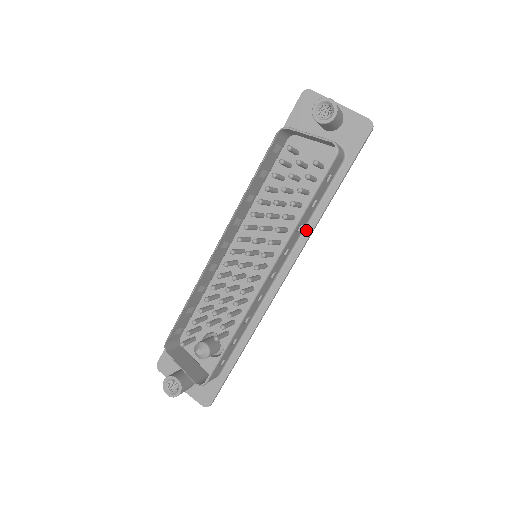
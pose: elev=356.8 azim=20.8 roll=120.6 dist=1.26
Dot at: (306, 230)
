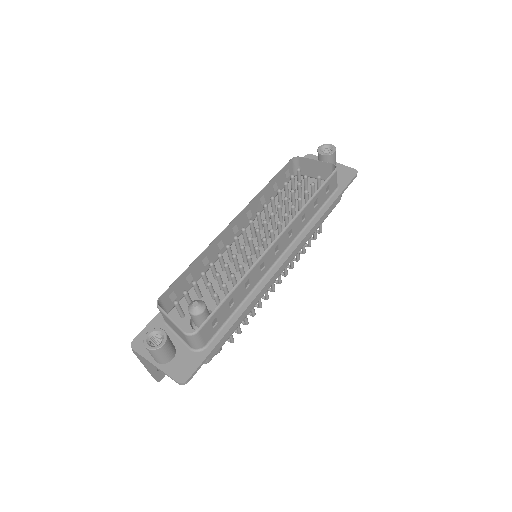
Dot at: (306, 229)
